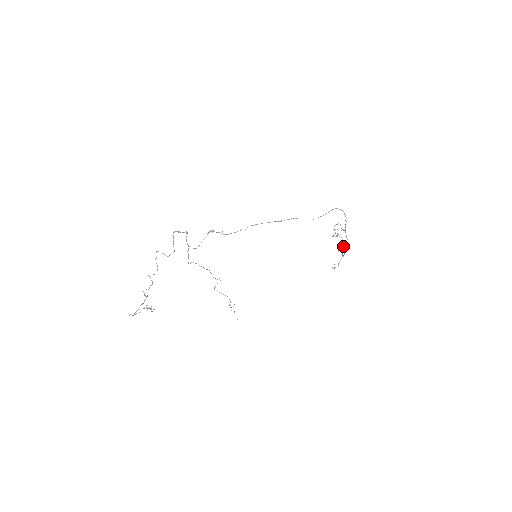
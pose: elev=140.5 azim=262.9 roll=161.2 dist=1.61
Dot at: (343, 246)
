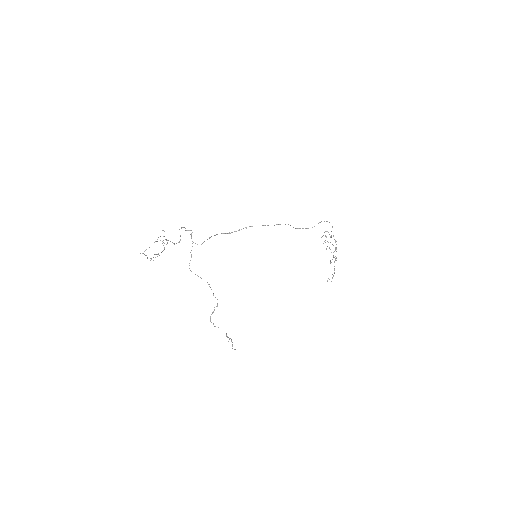
Dot at: occluded
